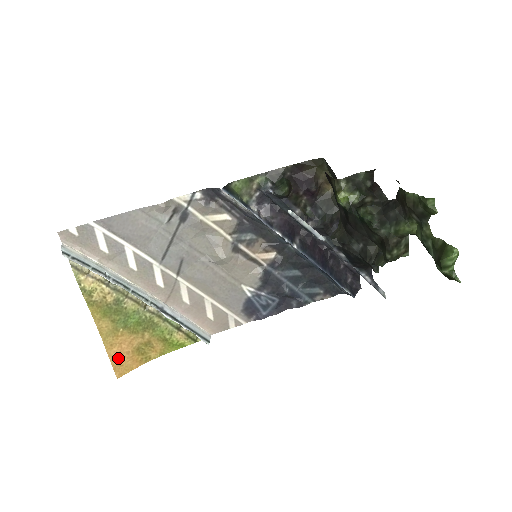
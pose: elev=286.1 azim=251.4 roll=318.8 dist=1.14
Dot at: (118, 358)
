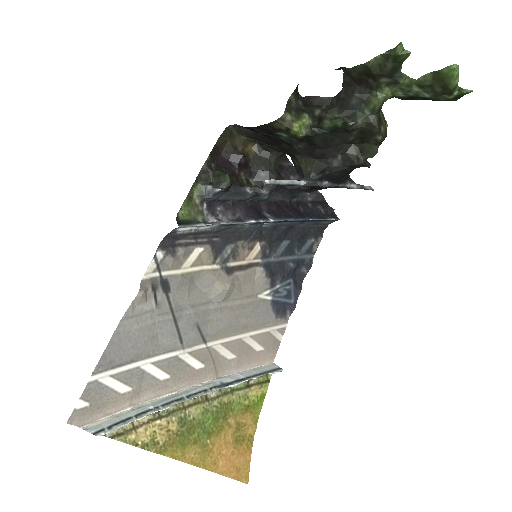
Dot at: (230, 467)
